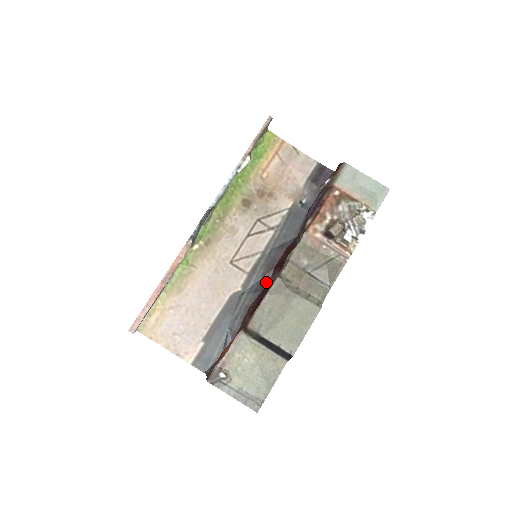
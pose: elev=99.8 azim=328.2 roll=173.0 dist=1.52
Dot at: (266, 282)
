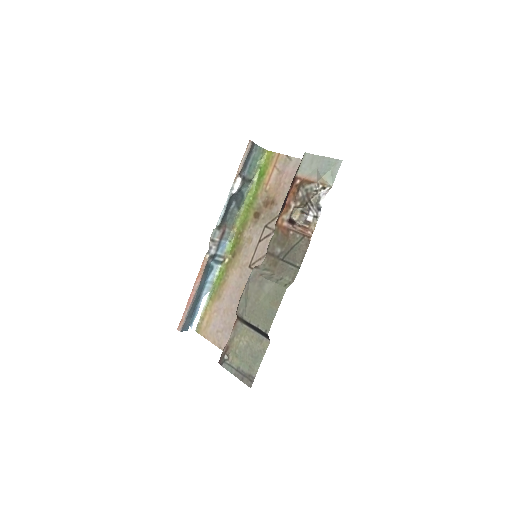
Dot at: occluded
